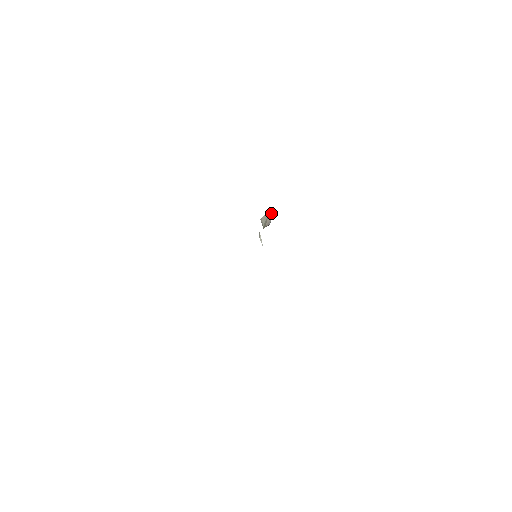
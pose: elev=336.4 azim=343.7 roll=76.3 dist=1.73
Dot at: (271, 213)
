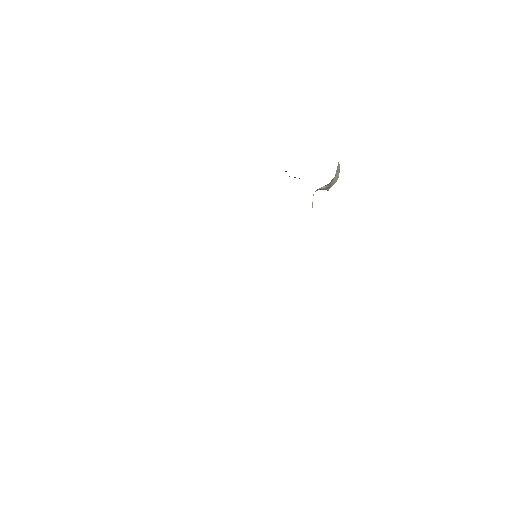
Dot at: occluded
